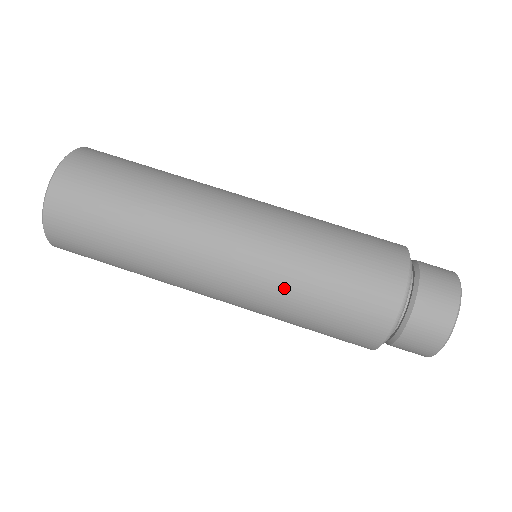
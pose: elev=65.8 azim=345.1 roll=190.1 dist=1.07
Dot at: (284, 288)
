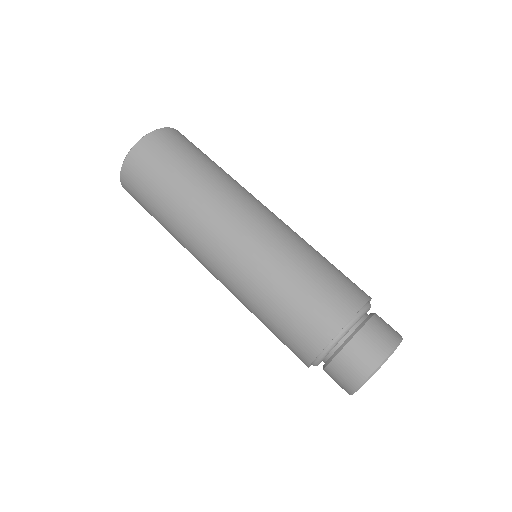
Dot at: (274, 262)
